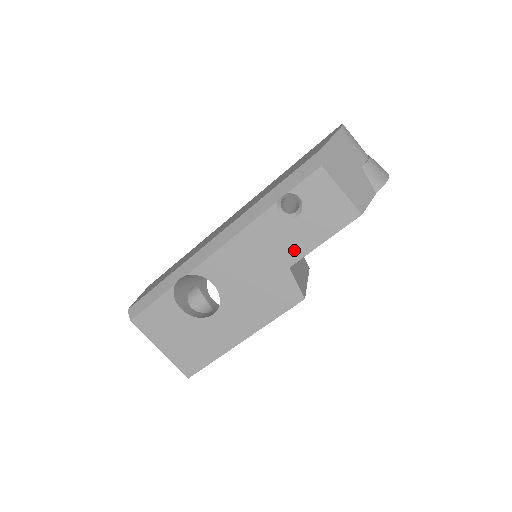
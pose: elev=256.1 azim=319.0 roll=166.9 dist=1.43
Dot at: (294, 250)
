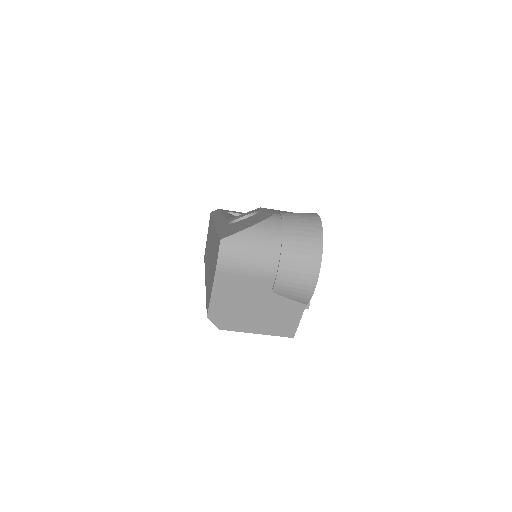
Dot at: occluded
